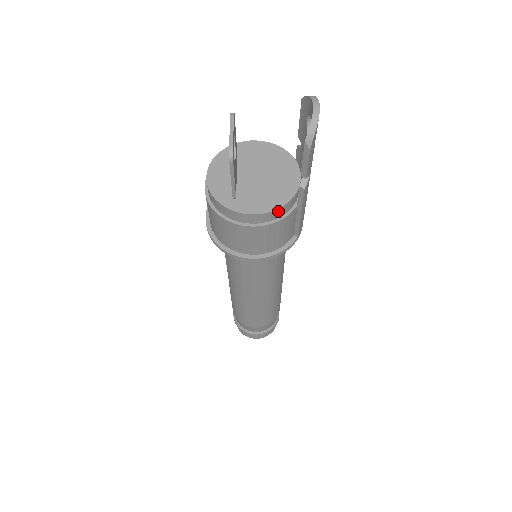
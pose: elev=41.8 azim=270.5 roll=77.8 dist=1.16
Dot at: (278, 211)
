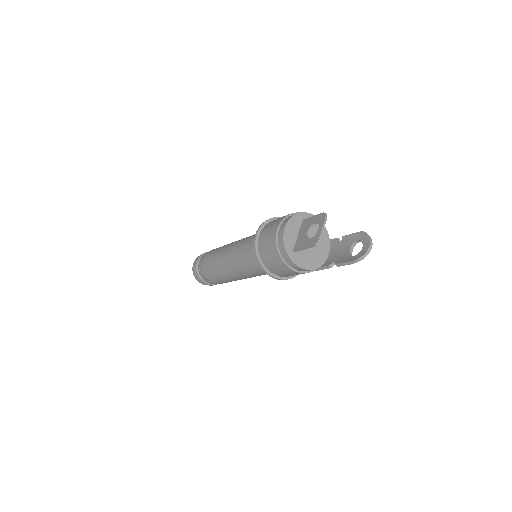
Dot at: occluded
